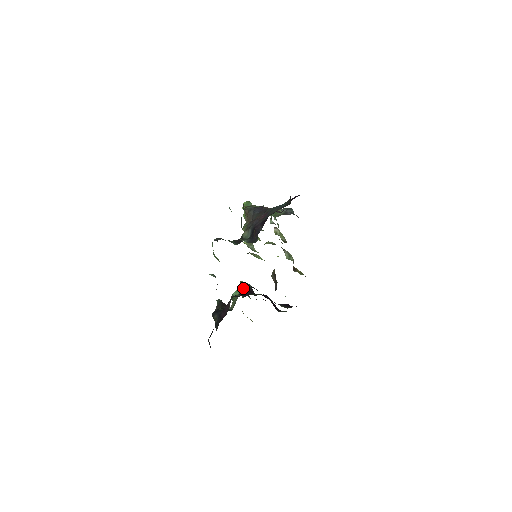
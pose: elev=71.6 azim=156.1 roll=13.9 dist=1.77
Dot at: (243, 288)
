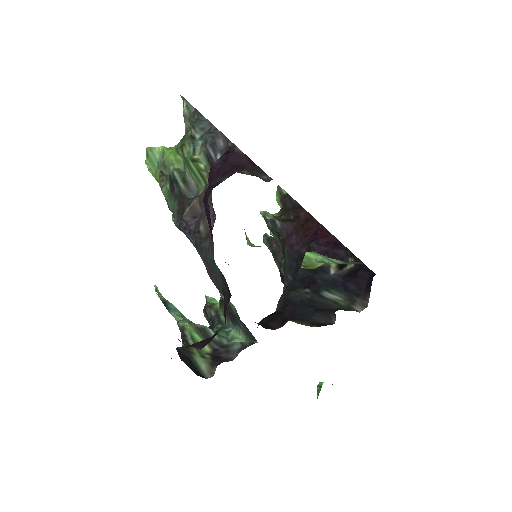
Dot at: (275, 234)
